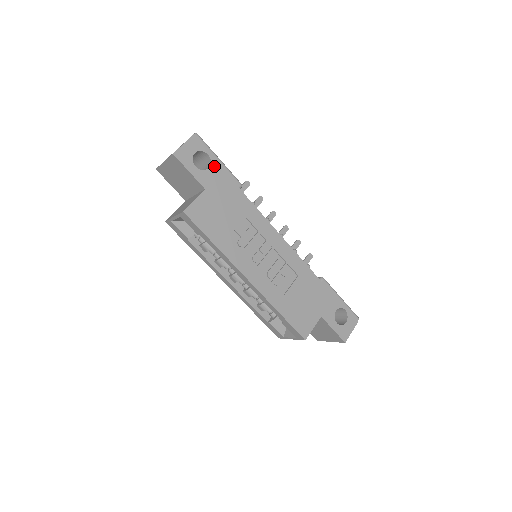
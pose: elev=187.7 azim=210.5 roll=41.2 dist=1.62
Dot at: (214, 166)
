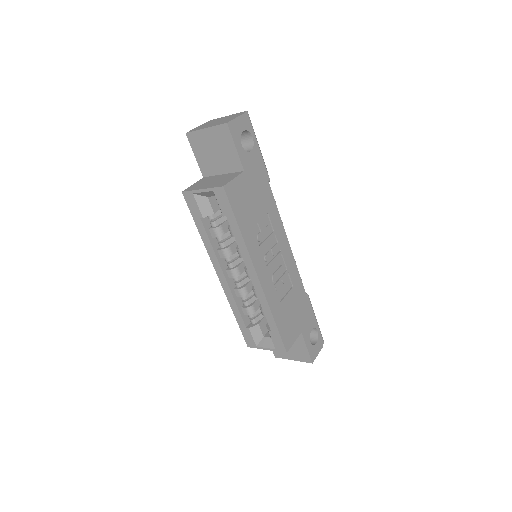
Dot at: (255, 151)
